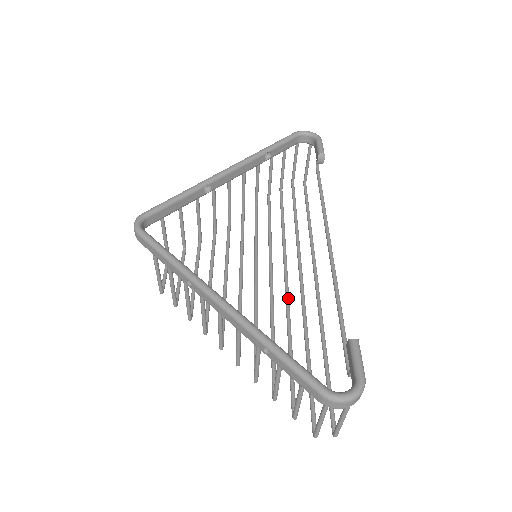
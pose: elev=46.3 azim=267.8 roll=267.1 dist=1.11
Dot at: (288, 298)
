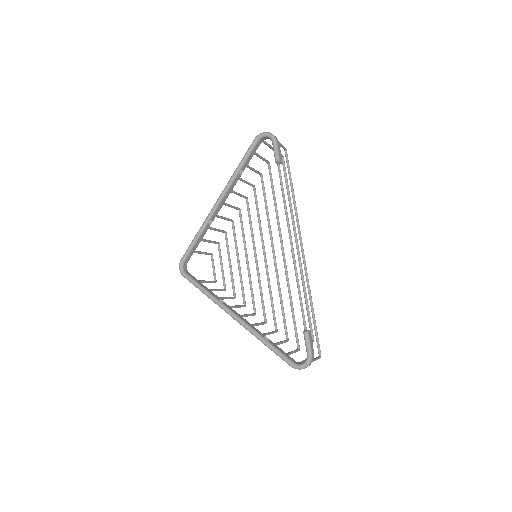
Dot at: (286, 271)
